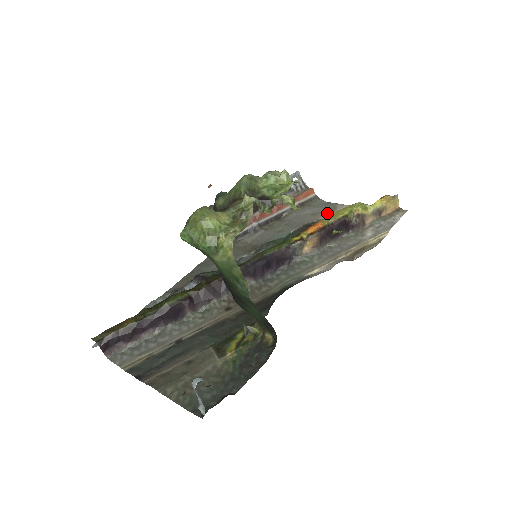
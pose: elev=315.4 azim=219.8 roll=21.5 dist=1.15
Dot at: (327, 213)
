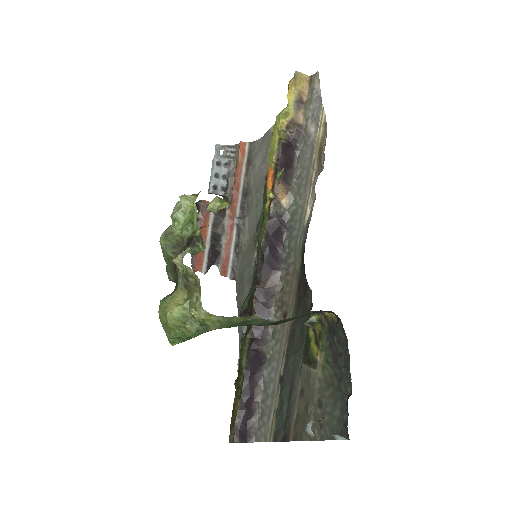
Dot at: occluded
